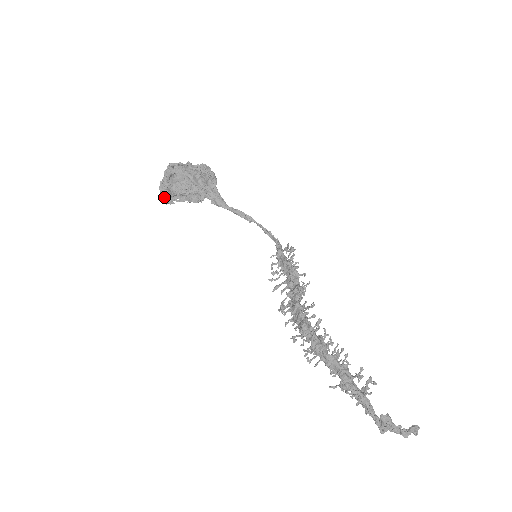
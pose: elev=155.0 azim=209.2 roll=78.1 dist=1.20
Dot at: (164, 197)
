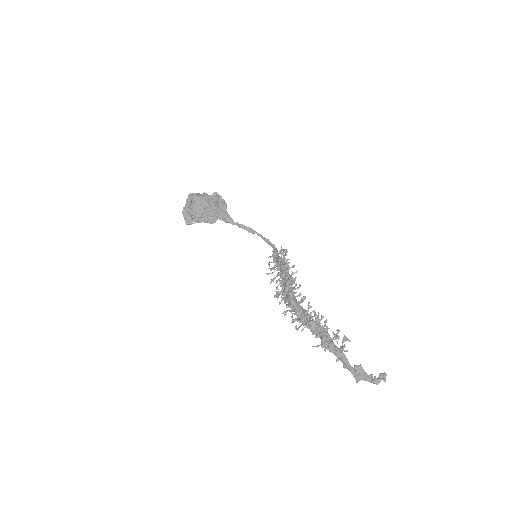
Dot at: (186, 219)
